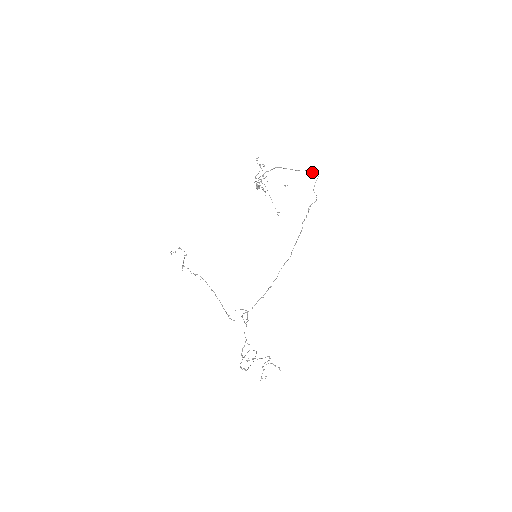
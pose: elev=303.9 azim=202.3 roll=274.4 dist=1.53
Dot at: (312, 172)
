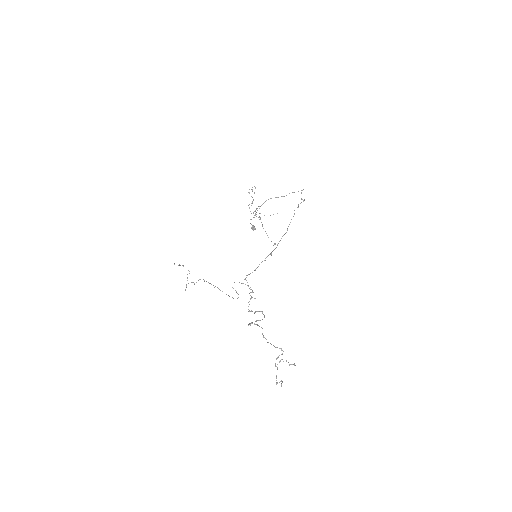
Dot at: (298, 191)
